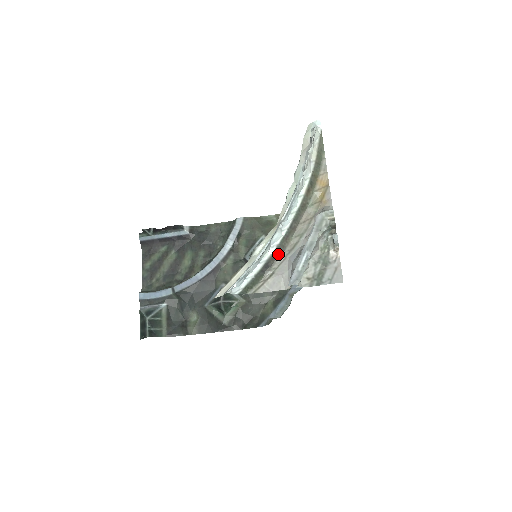
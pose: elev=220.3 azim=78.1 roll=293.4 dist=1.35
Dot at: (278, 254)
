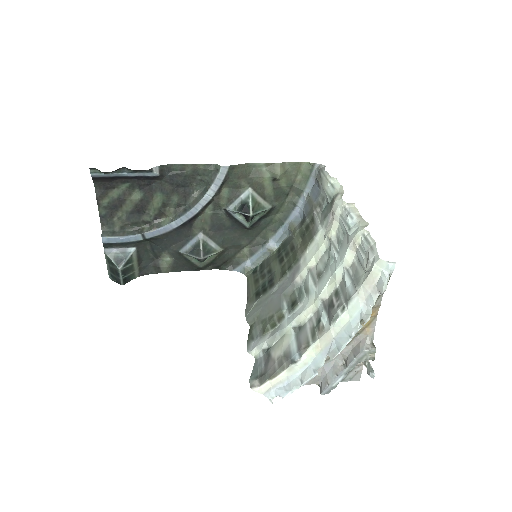
Dot at: occluded
